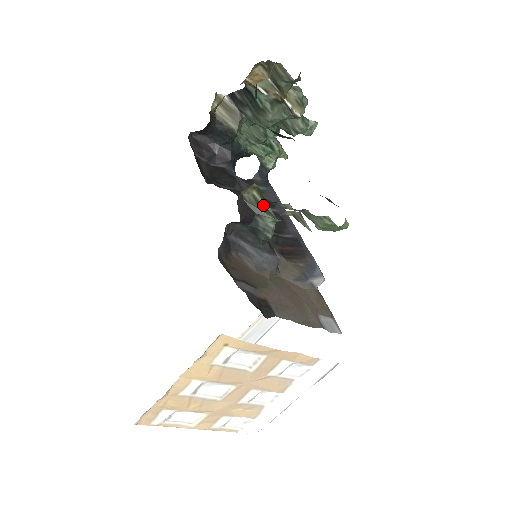
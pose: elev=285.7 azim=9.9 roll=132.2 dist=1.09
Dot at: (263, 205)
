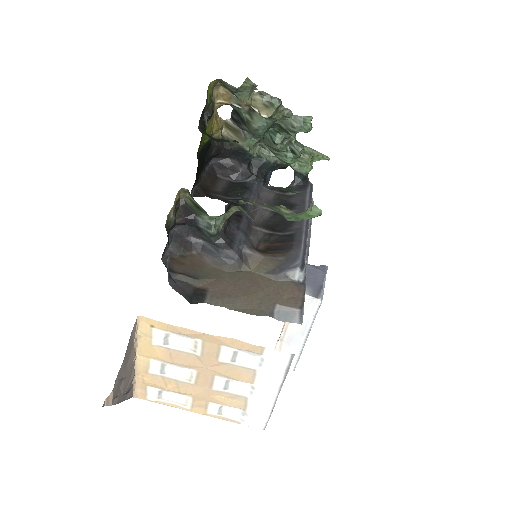
Dot at: (198, 205)
